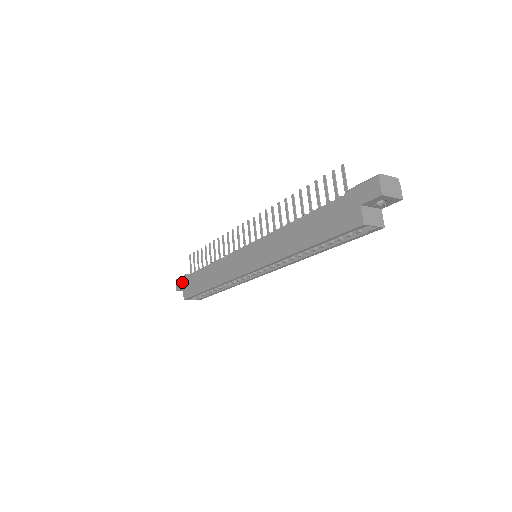
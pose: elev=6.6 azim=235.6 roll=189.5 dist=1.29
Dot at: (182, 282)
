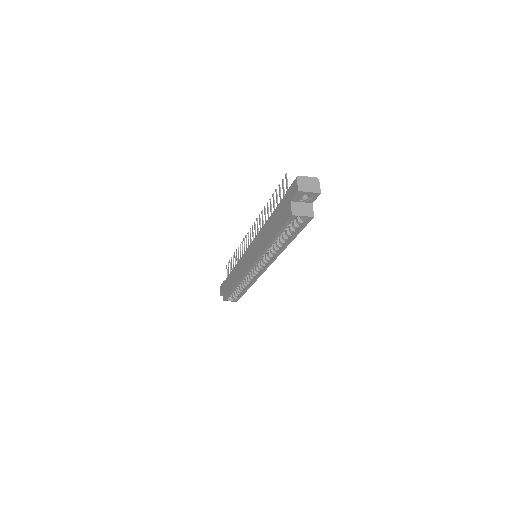
Dot at: (222, 287)
